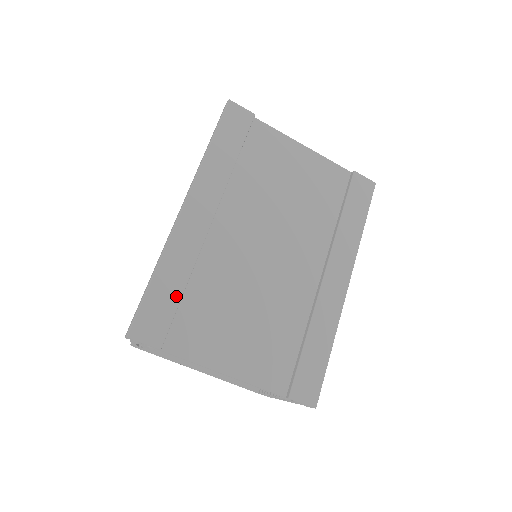
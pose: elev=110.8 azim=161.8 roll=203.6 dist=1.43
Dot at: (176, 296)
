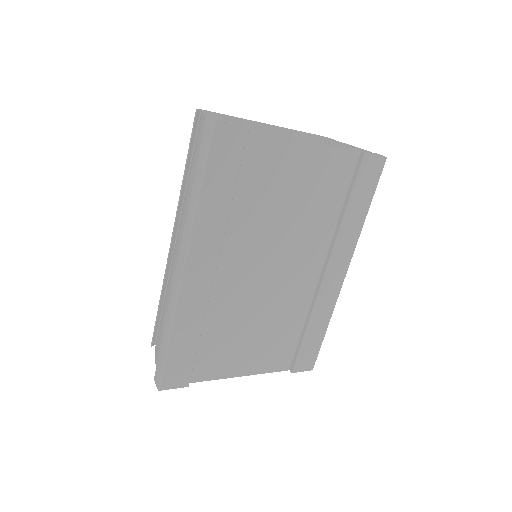
Dot at: (193, 347)
